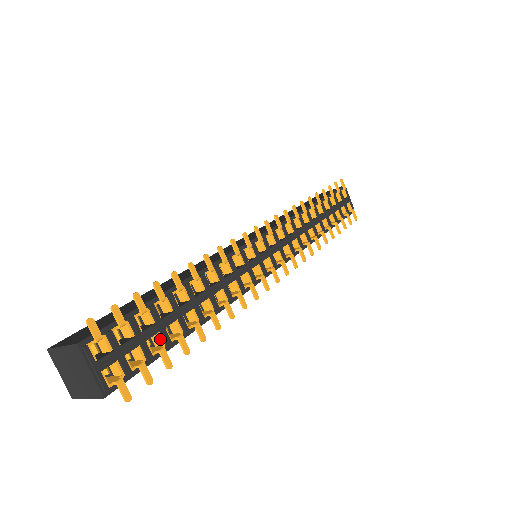
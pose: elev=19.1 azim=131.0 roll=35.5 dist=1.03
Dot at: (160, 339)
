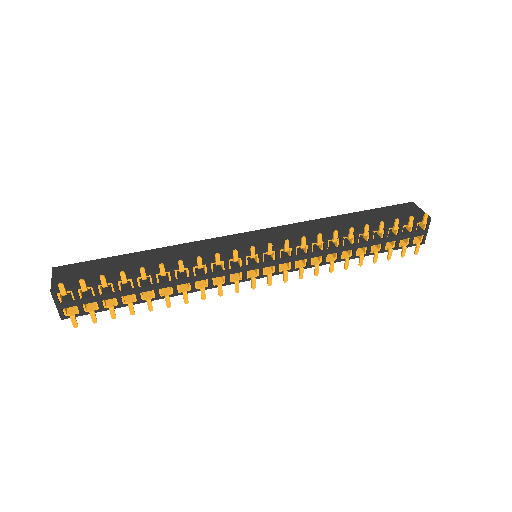
Dot at: (115, 301)
